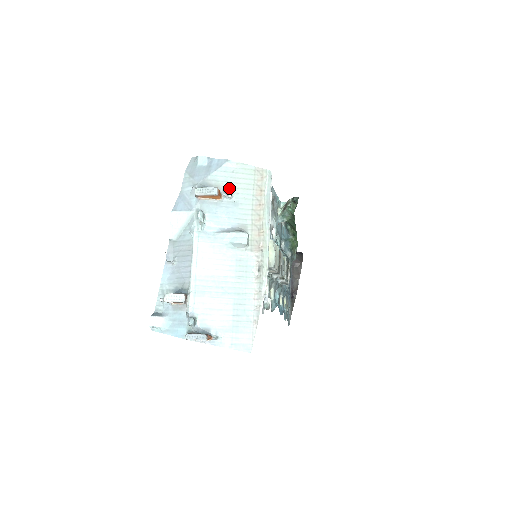
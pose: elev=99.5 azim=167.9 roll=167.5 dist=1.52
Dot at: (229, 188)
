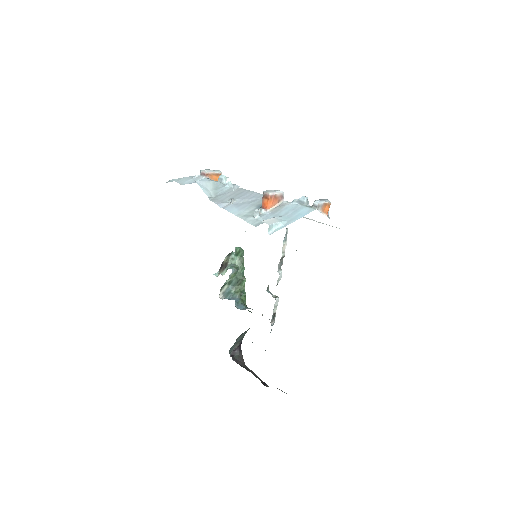
Dot at: occluded
